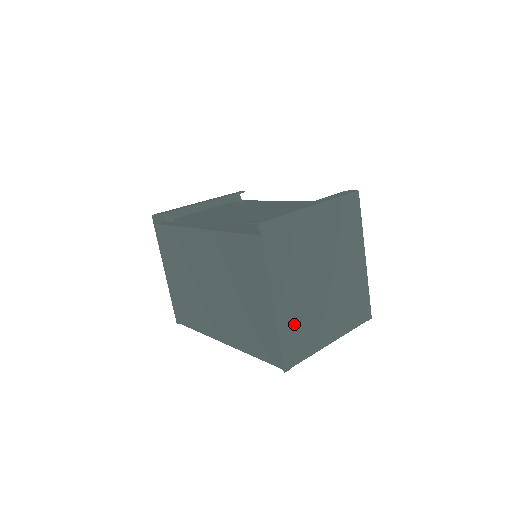
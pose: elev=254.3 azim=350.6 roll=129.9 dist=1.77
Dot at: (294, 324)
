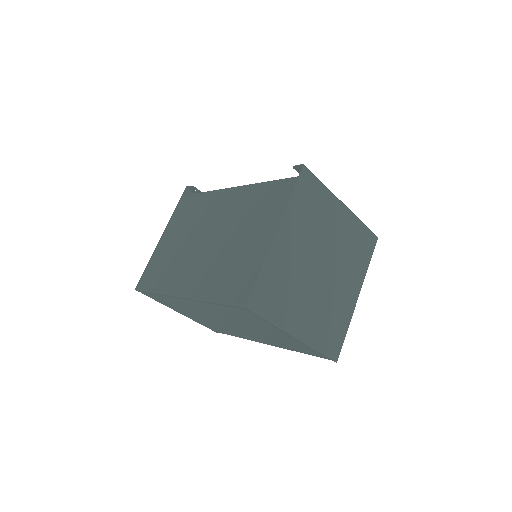
Dot at: (279, 274)
